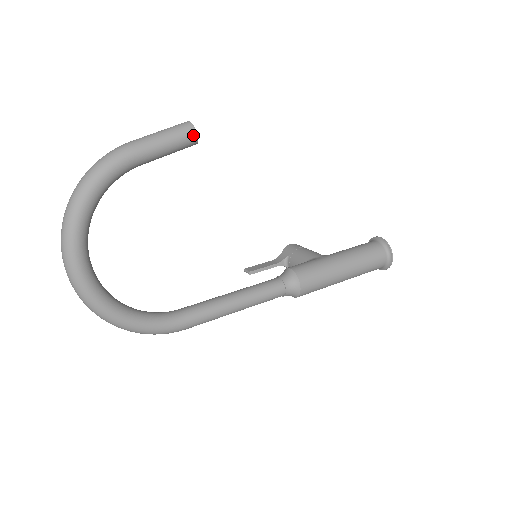
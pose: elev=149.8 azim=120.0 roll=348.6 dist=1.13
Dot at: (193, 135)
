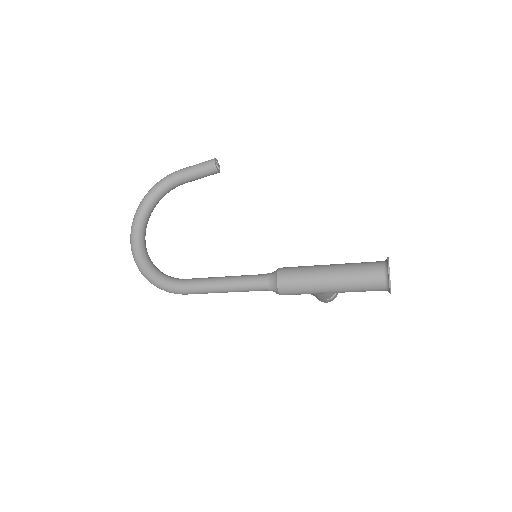
Dot at: (212, 163)
